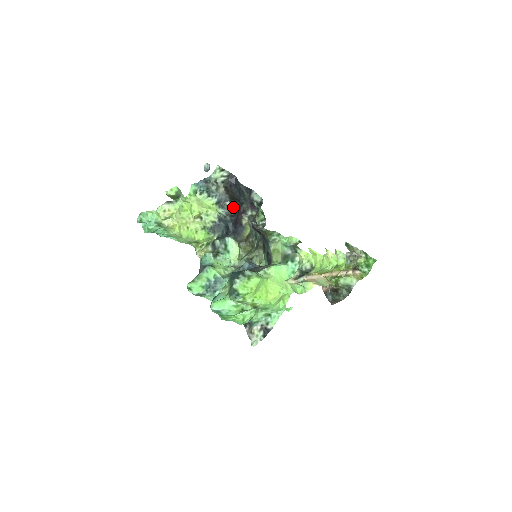
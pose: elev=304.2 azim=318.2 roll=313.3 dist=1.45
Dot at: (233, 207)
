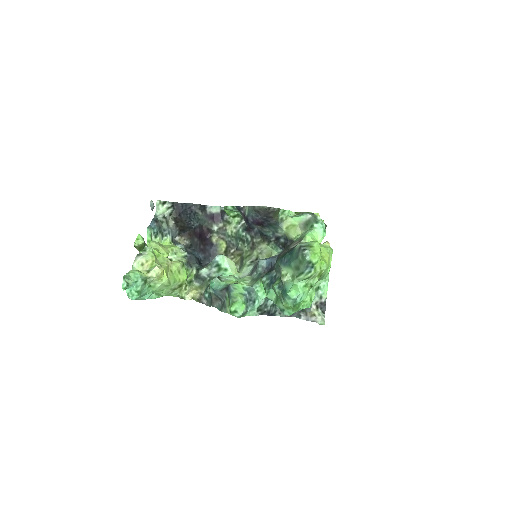
Dot at: (184, 239)
